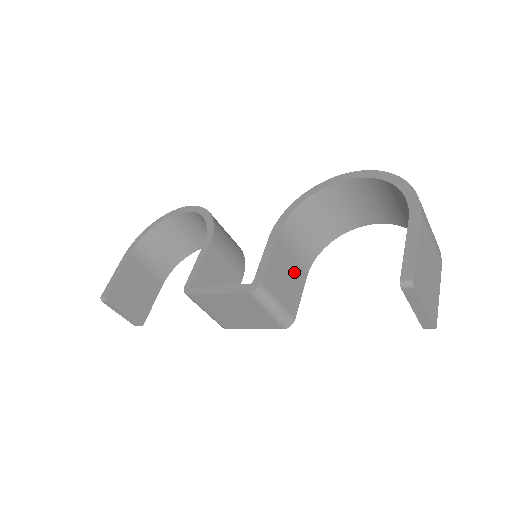
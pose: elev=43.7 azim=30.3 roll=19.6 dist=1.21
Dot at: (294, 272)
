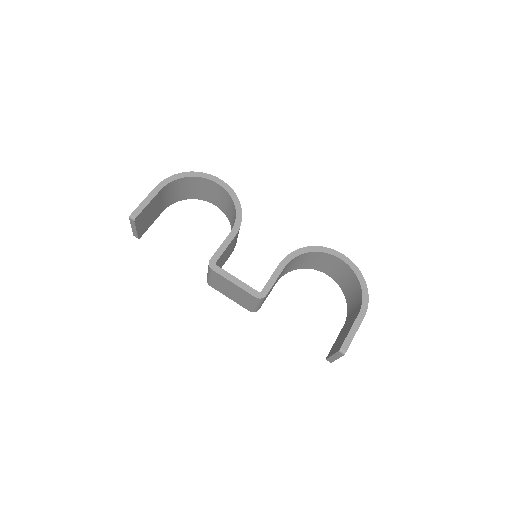
Dot at: occluded
